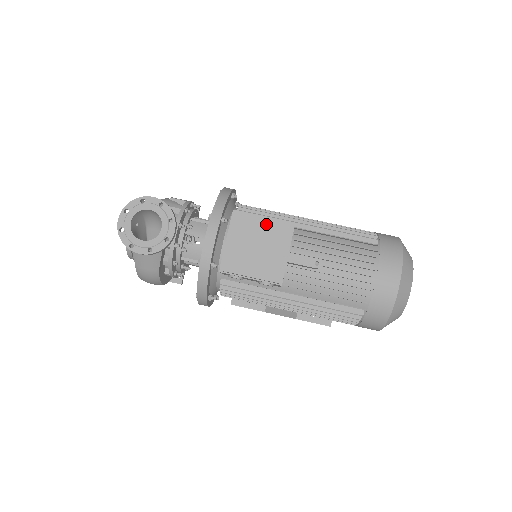
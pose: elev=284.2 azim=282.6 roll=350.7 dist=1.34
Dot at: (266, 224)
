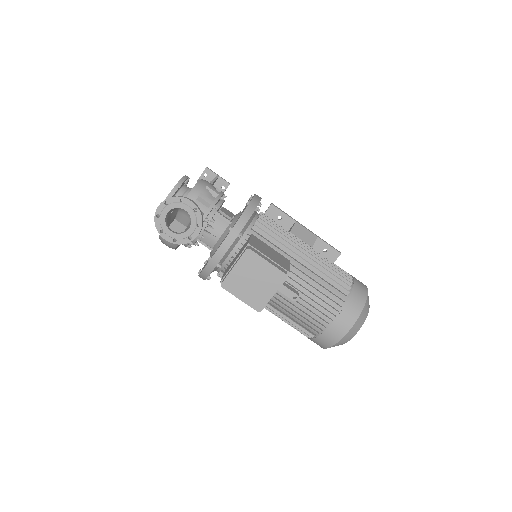
Dot at: (267, 268)
